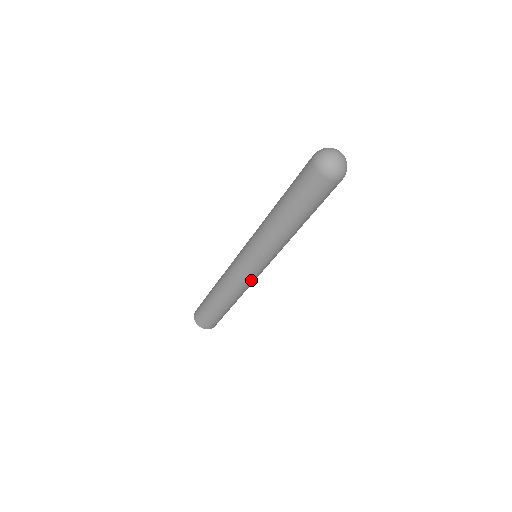
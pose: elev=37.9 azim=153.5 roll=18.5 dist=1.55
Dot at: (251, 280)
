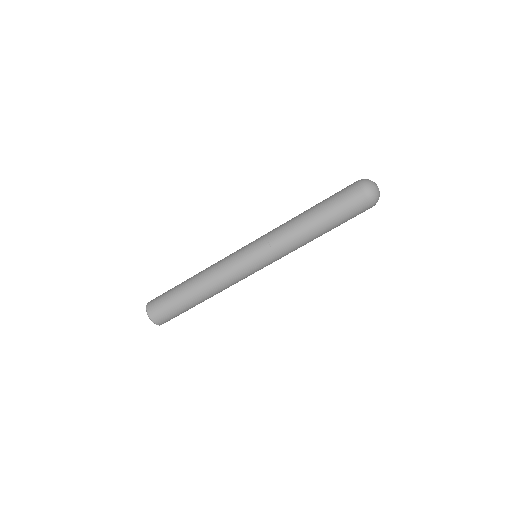
Dot at: (241, 276)
